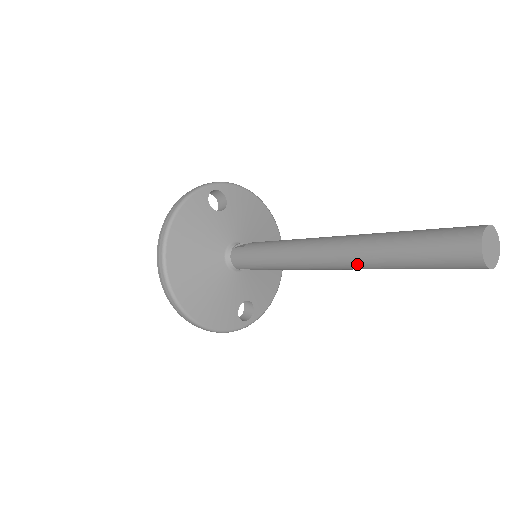
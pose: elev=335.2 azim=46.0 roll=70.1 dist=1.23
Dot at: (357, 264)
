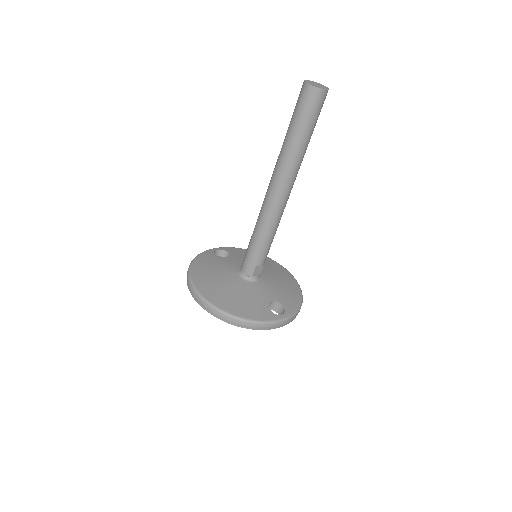
Dot at: (284, 169)
